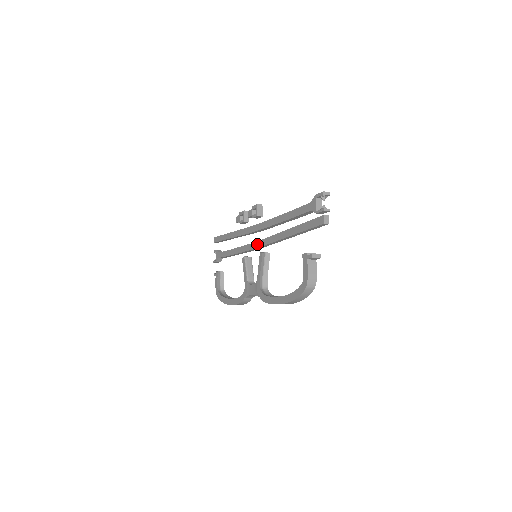
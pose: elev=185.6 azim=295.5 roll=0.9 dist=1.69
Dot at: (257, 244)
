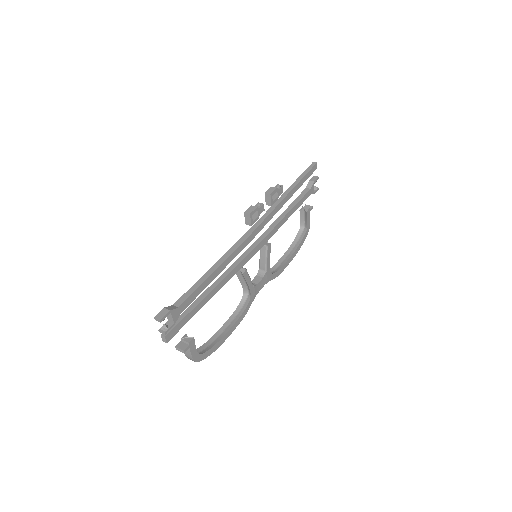
Dot at: occluded
